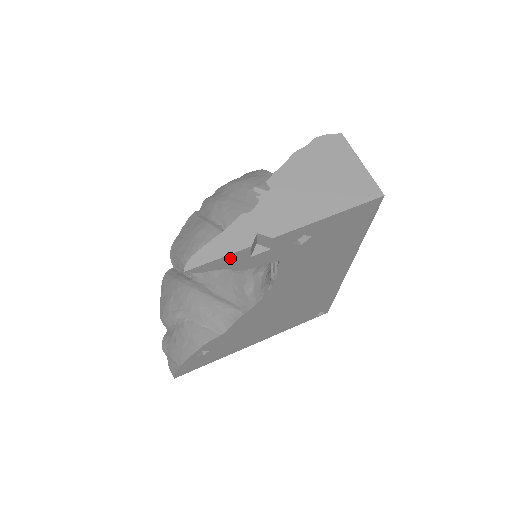
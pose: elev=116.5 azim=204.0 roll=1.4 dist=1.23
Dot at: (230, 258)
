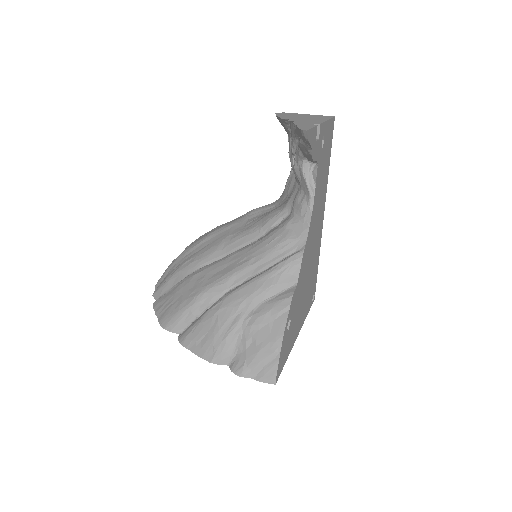
Dot at: (313, 133)
